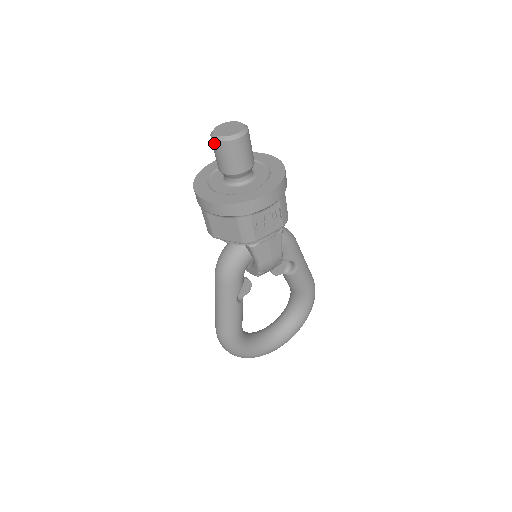
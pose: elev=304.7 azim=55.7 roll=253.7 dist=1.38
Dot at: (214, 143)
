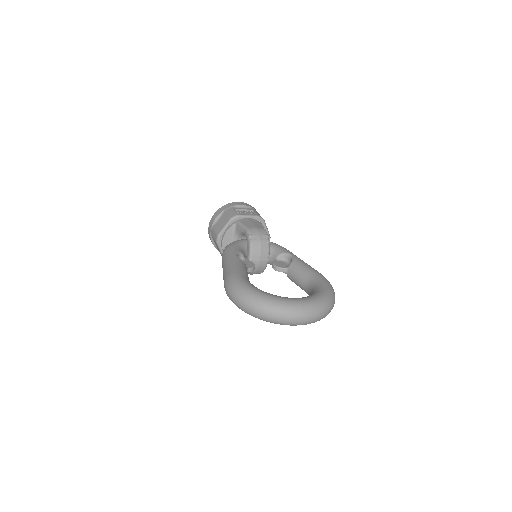
Dot at: occluded
